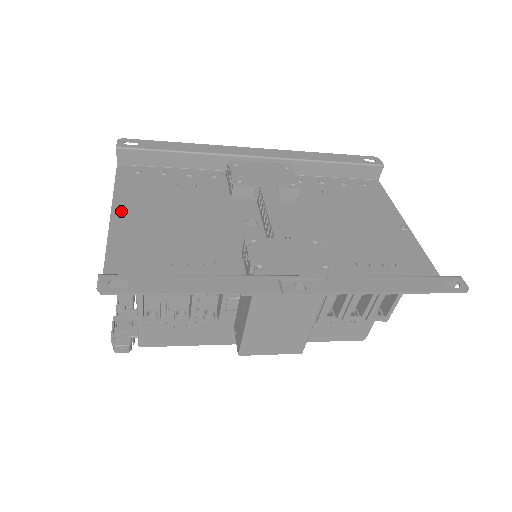
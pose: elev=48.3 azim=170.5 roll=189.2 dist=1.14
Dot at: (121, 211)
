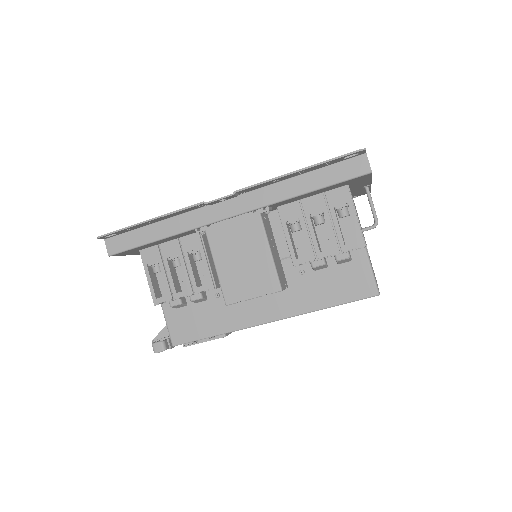
Dot at: occluded
